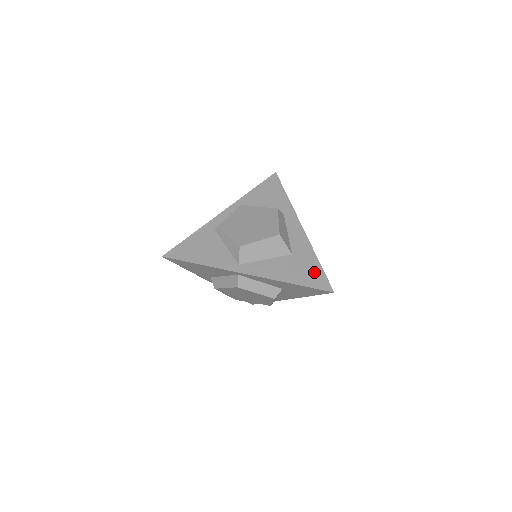
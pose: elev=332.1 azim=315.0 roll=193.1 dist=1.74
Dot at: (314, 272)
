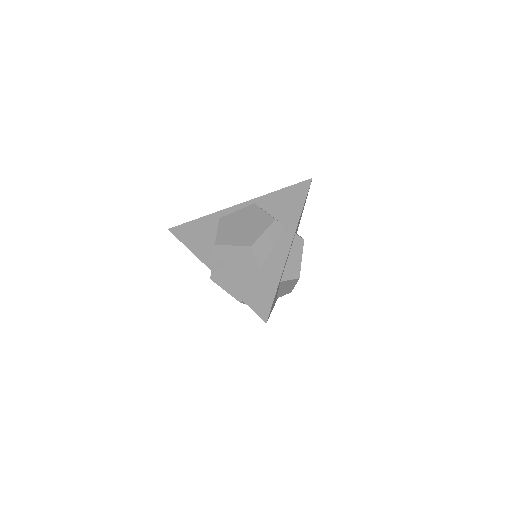
Dot at: (265, 295)
